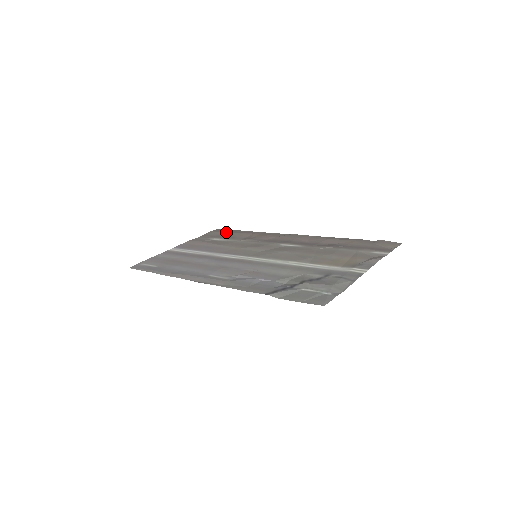
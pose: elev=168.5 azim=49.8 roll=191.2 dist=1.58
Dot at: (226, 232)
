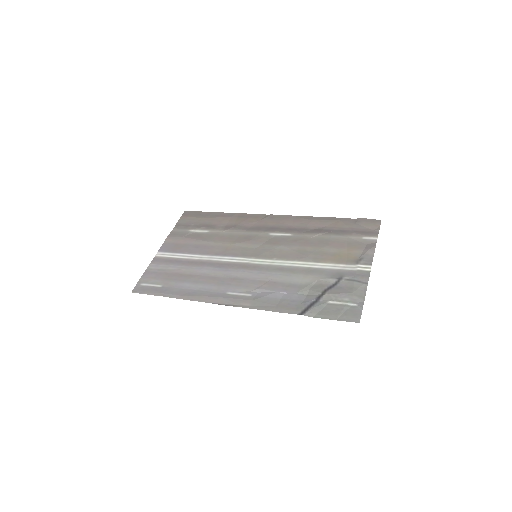
Dot at: (199, 217)
